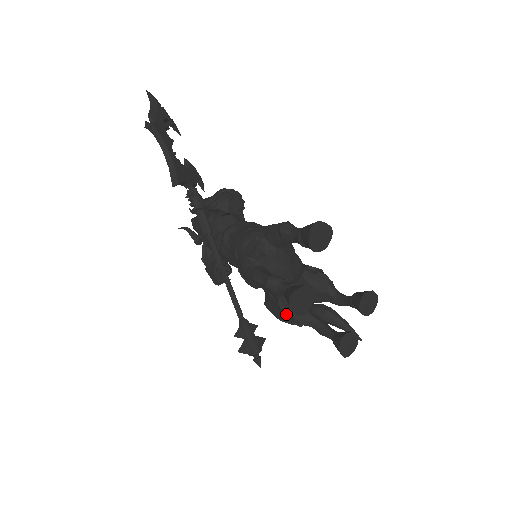
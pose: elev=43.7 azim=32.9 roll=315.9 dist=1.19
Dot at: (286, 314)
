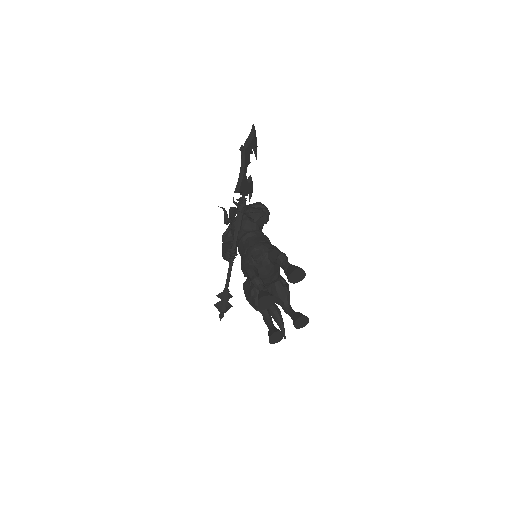
Dot at: (252, 299)
